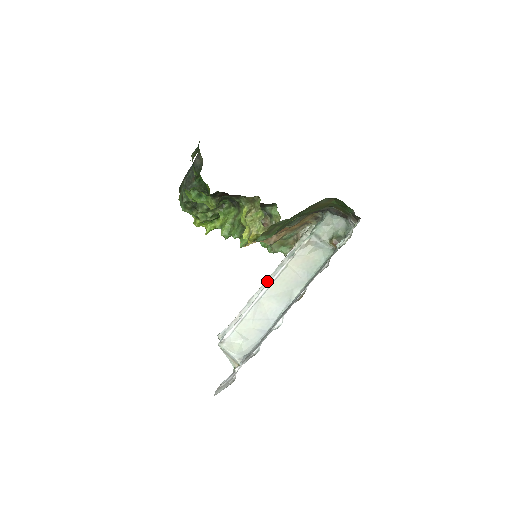
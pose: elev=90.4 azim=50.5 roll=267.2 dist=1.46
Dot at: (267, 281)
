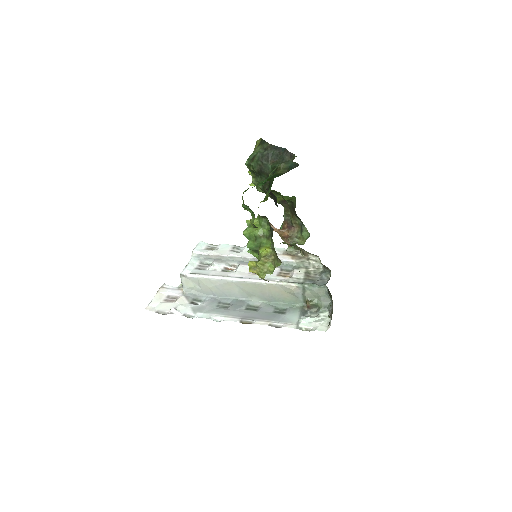
Dot at: (254, 259)
